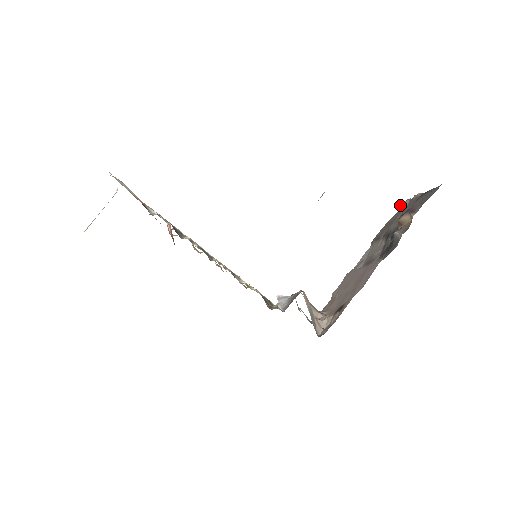
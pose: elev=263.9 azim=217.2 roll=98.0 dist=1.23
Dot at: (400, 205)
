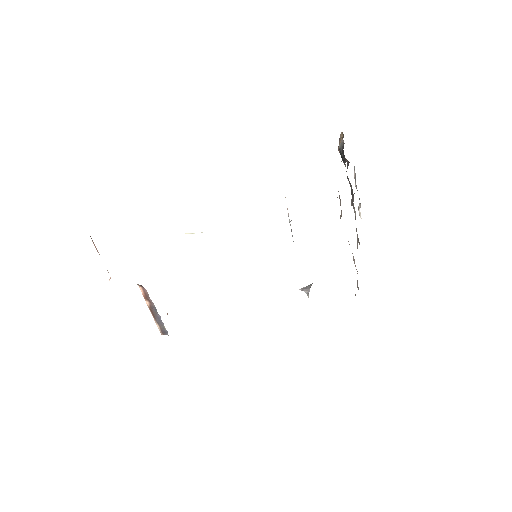
Dot at: occluded
